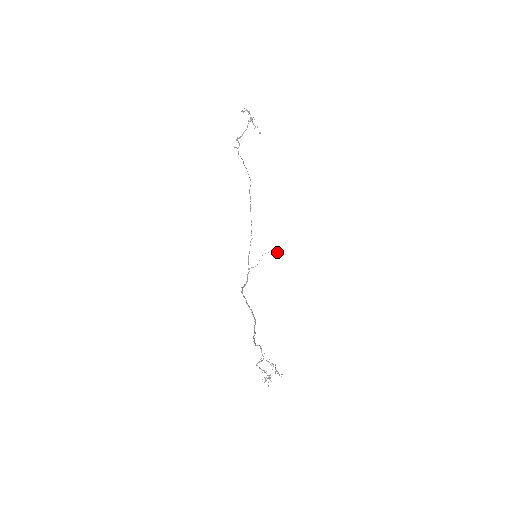
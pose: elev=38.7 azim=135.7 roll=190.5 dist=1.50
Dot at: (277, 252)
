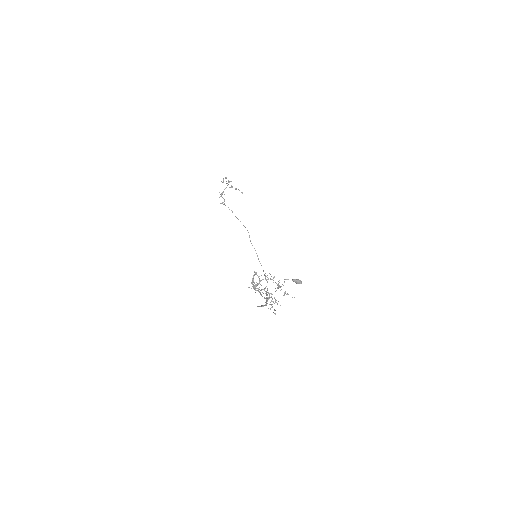
Dot at: (295, 279)
